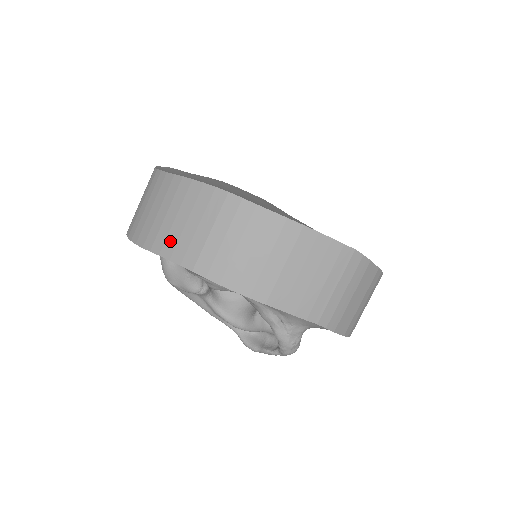
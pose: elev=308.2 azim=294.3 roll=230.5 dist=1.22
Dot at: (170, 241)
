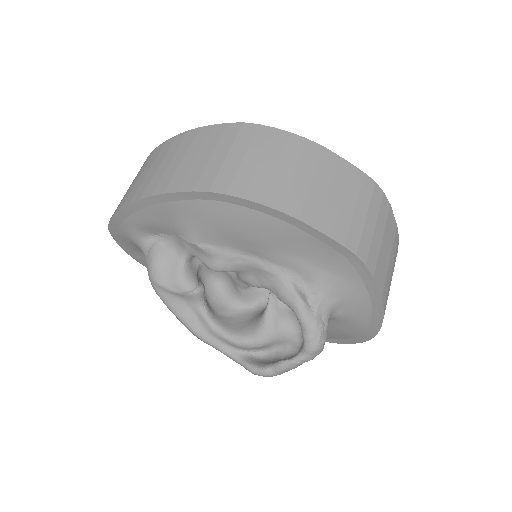
Dot at: (178, 177)
